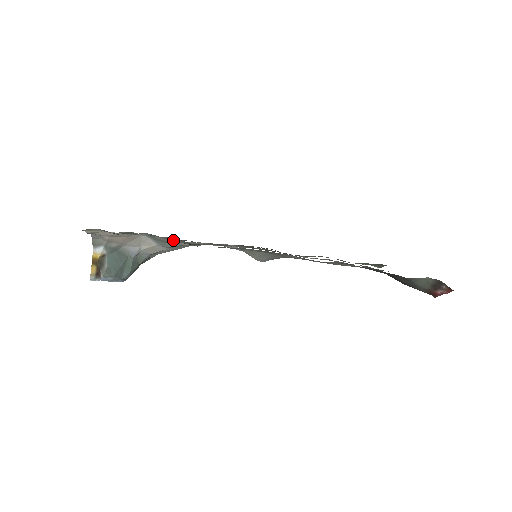
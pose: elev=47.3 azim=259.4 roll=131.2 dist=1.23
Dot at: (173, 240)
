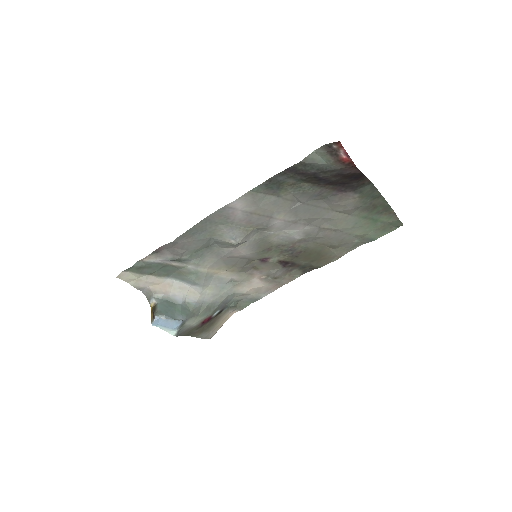
Dot at: (166, 254)
